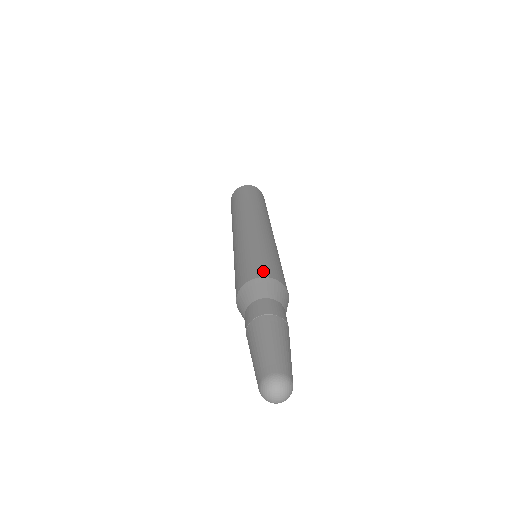
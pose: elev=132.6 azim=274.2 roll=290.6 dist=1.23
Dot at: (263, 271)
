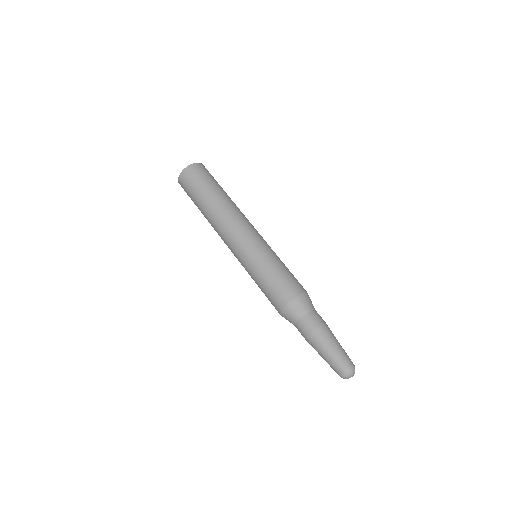
Dot at: (297, 288)
